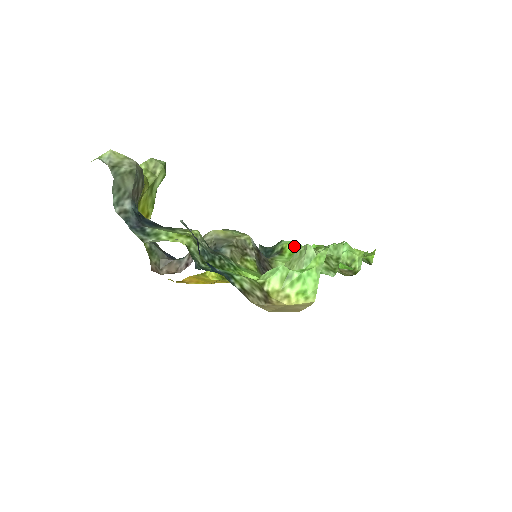
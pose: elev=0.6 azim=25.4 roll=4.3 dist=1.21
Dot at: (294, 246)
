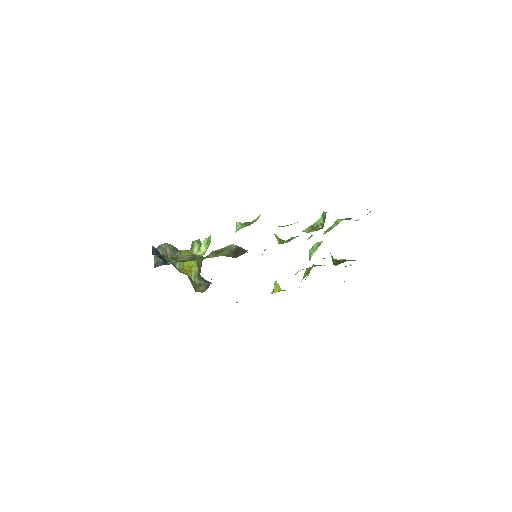
Dot at: occluded
